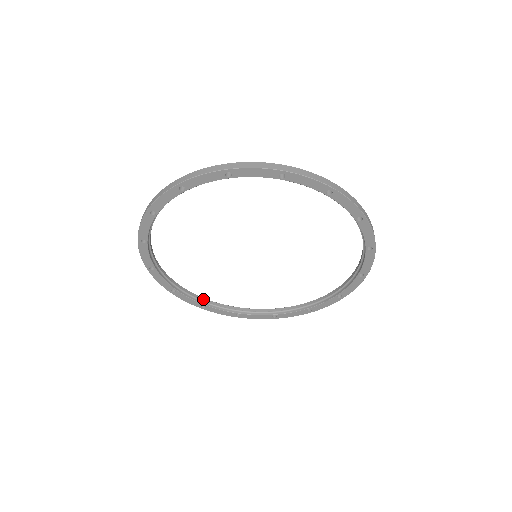
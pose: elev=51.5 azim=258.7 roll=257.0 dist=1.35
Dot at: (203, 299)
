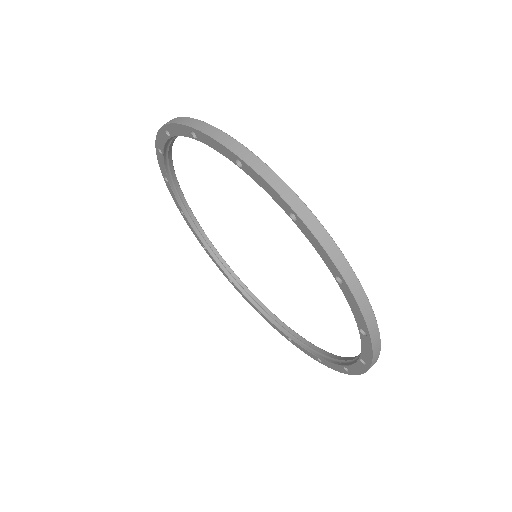
Dot at: (188, 208)
